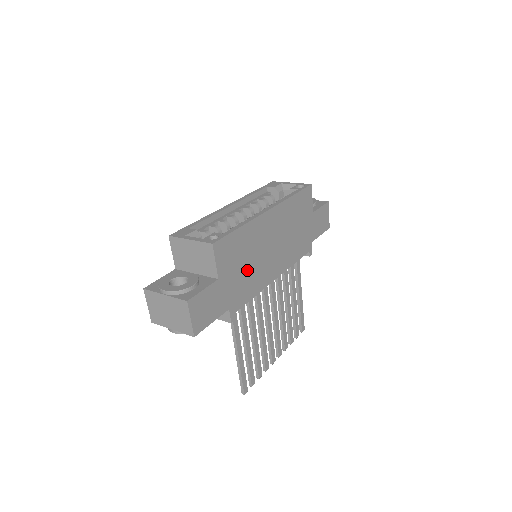
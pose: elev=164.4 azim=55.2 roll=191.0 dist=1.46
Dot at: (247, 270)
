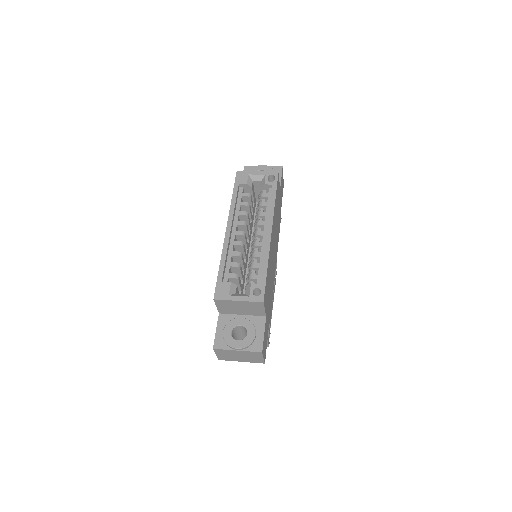
Dot at: (270, 287)
